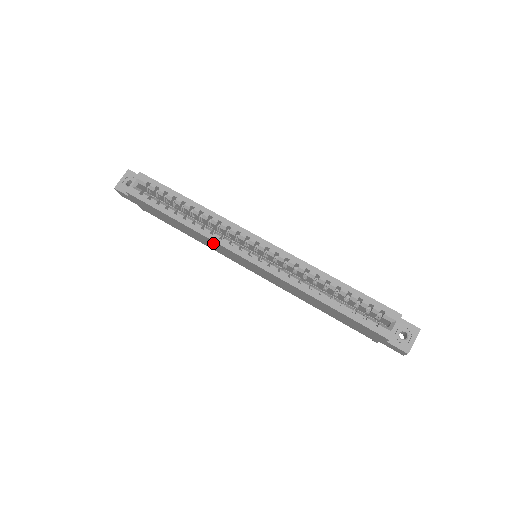
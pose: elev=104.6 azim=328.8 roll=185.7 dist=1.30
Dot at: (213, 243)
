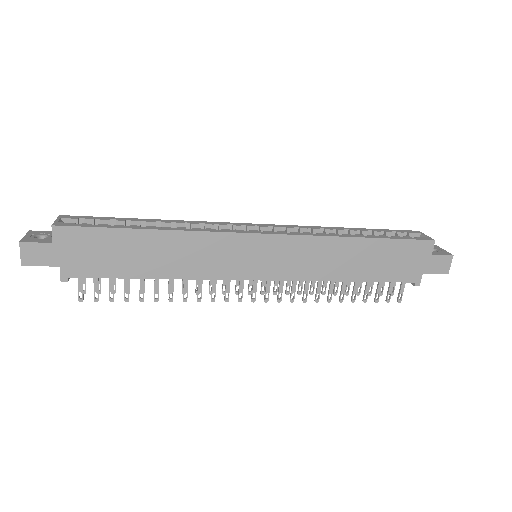
Dot at: (208, 243)
